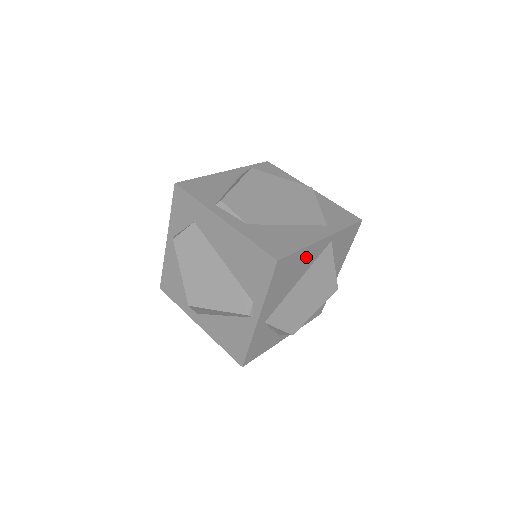
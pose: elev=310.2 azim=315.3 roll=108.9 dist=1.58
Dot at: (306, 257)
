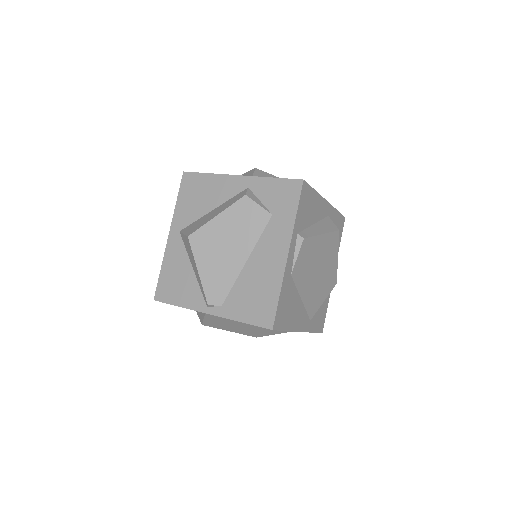
Dot at: occluded
